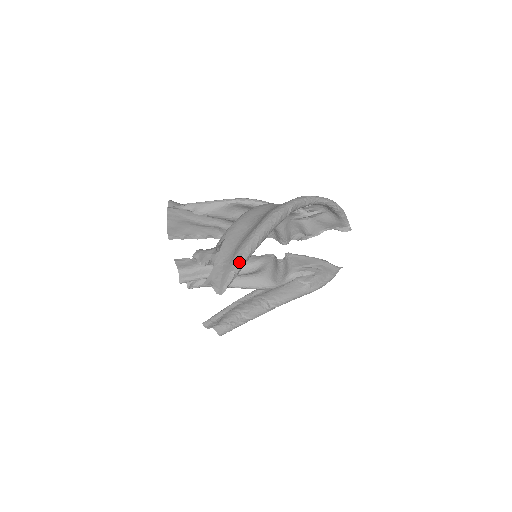
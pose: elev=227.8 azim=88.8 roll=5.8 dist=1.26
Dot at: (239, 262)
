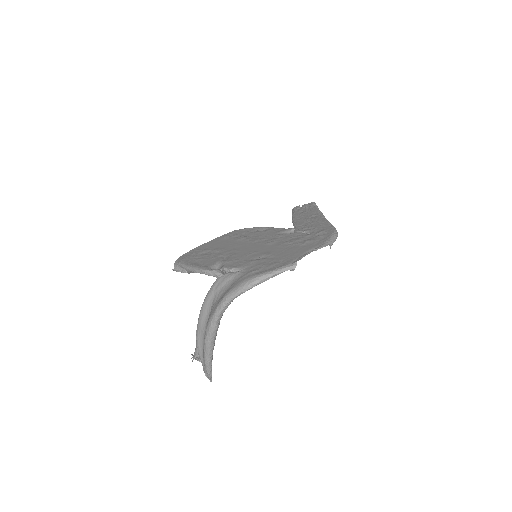
Dot at: (207, 369)
